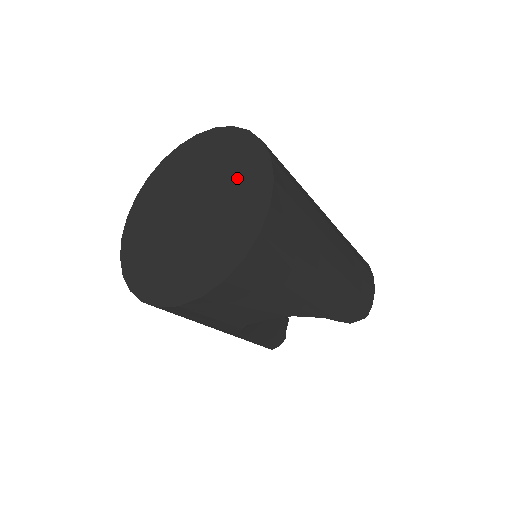
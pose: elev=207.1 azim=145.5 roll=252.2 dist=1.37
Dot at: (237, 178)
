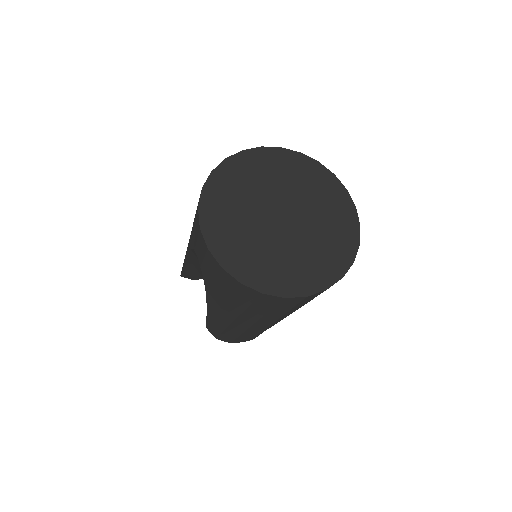
Dot at: (304, 181)
